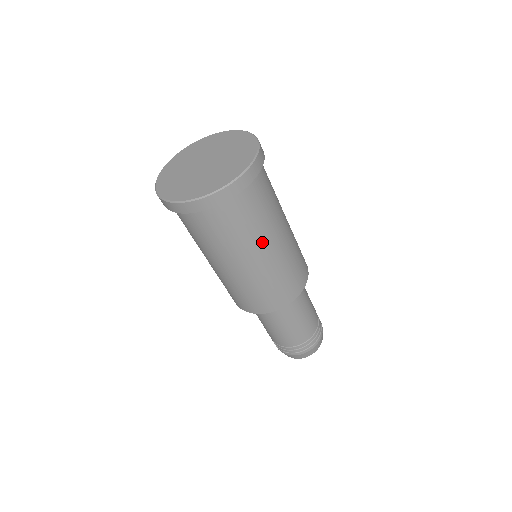
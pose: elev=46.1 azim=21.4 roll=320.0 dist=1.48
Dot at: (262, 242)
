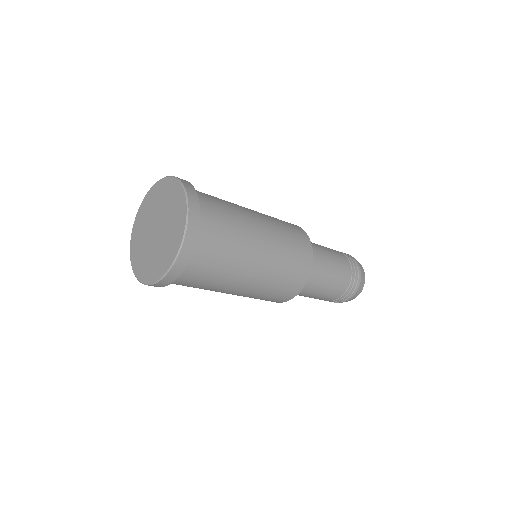
Dot at: occluded
